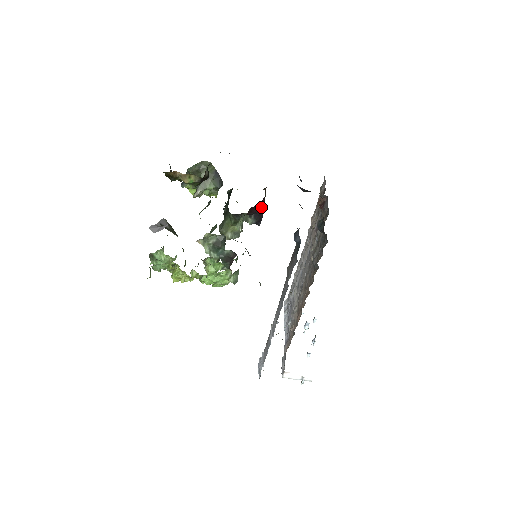
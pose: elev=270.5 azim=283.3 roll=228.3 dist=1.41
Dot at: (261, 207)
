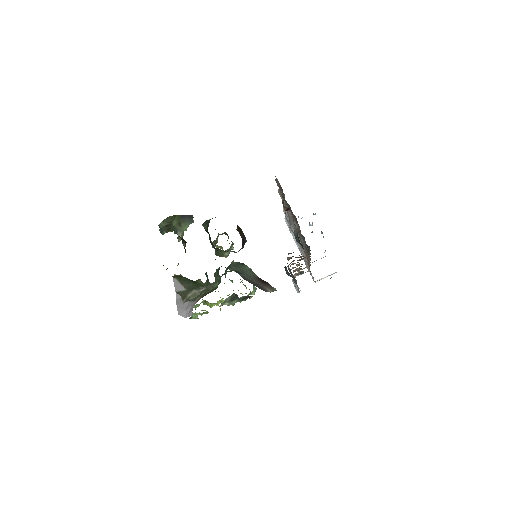
Dot at: (243, 243)
